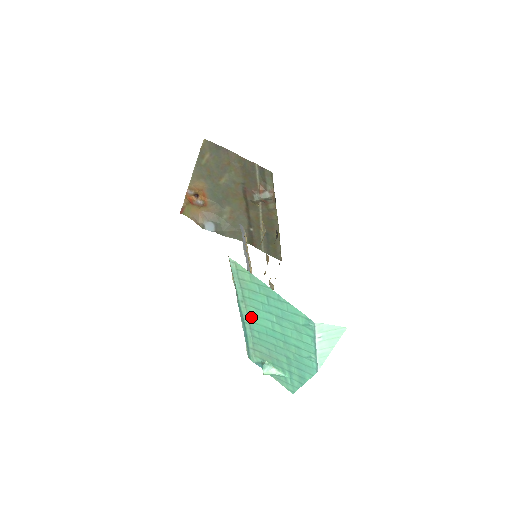
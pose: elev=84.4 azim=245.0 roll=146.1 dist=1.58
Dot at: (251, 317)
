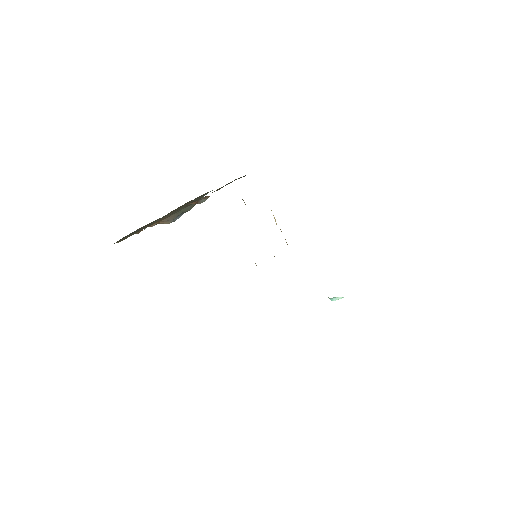
Dot at: occluded
